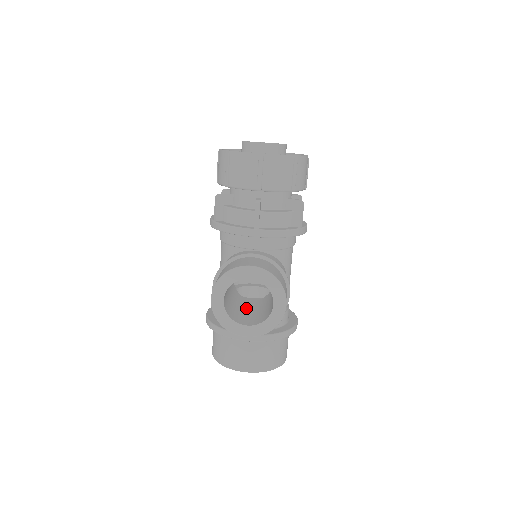
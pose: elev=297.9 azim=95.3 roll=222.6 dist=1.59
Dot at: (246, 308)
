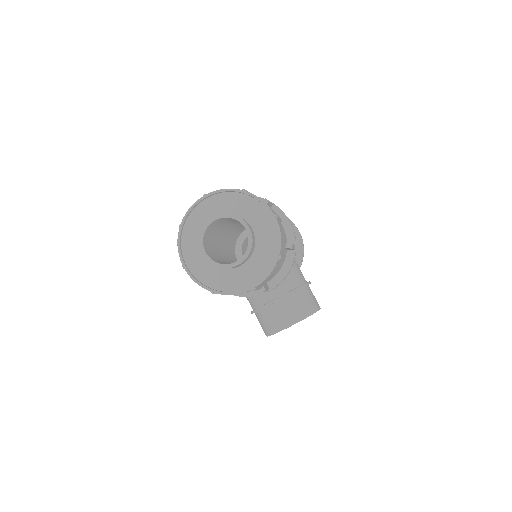
Dot at: occluded
